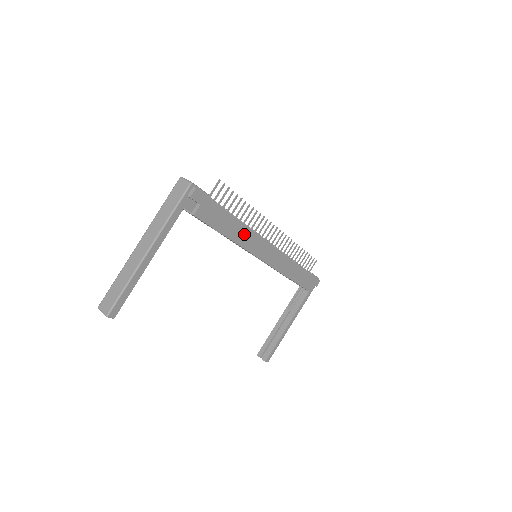
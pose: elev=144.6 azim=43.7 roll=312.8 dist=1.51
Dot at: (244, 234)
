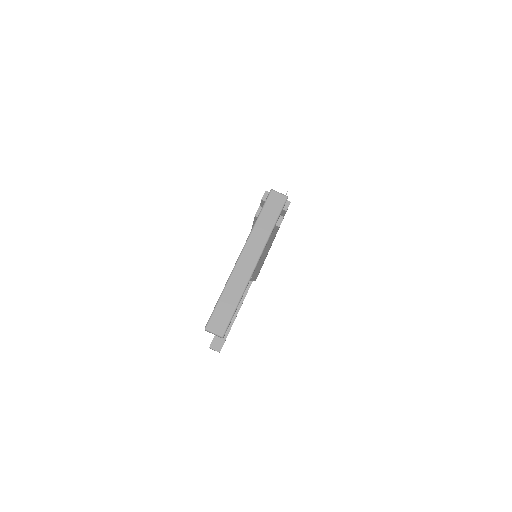
Dot at: occluded
